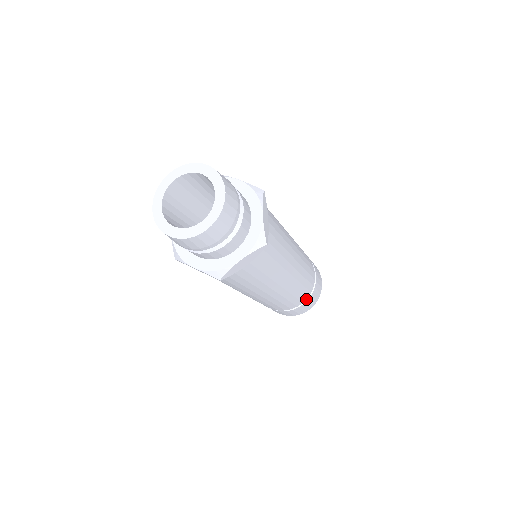
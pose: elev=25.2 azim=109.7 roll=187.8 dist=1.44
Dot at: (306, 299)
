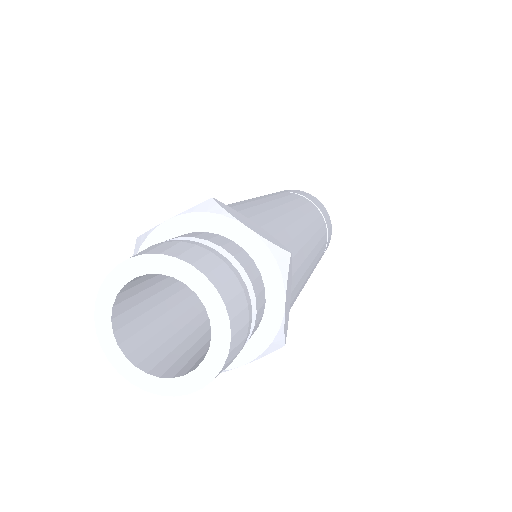
Dot at: occluded
